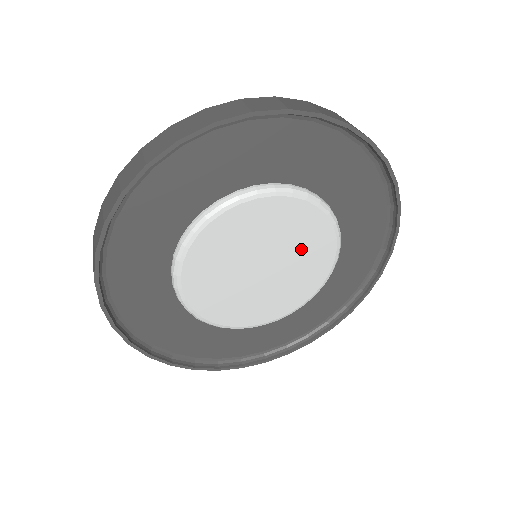
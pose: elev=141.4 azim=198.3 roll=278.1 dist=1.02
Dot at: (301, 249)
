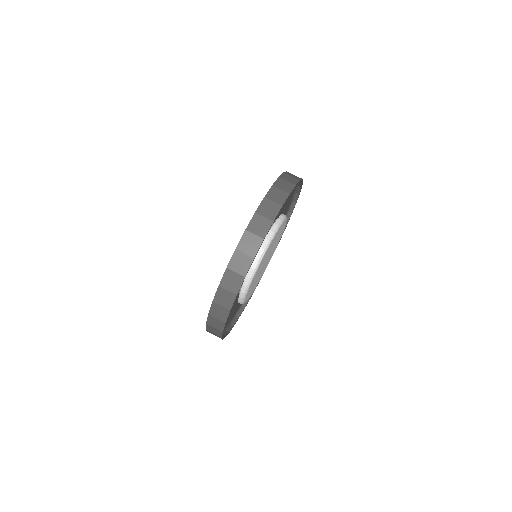
Dot at: occluded
